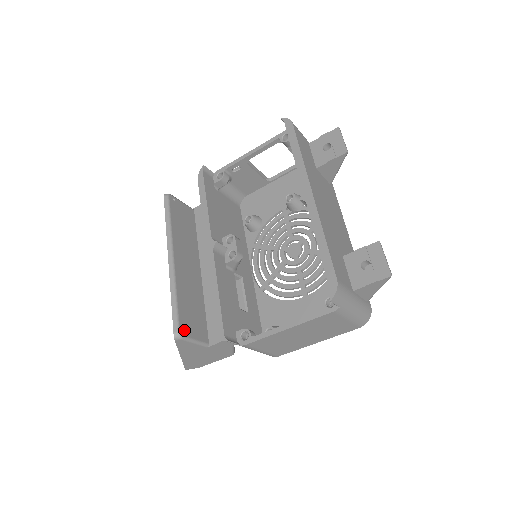
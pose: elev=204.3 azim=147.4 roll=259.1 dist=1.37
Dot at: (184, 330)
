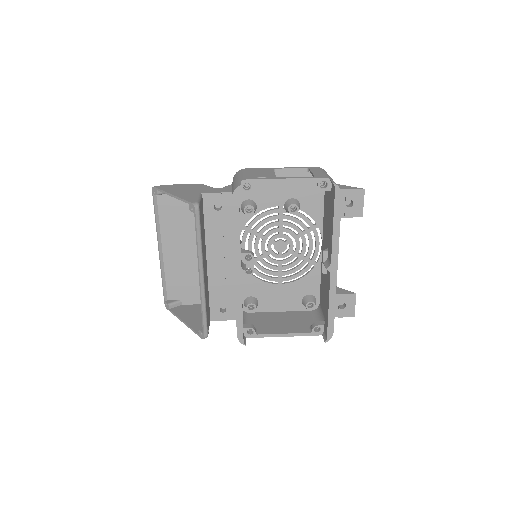
Dot at: (208, 330)
